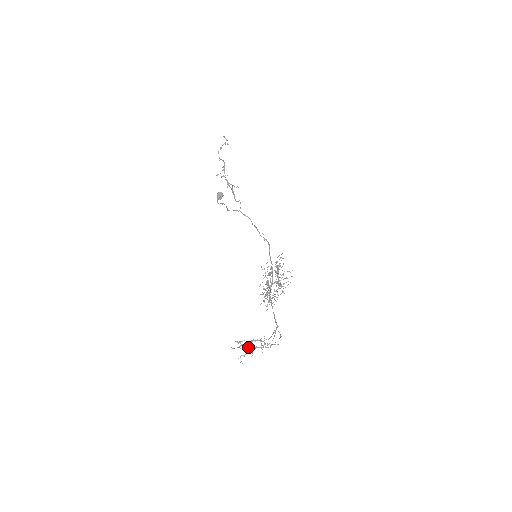
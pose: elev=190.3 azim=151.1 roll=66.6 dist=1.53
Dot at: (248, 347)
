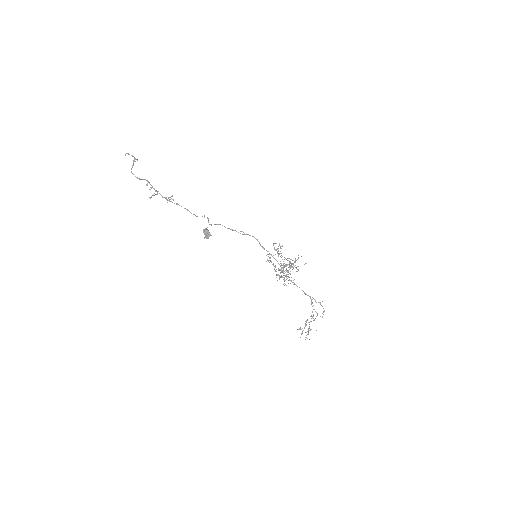
Dot at: occluded
